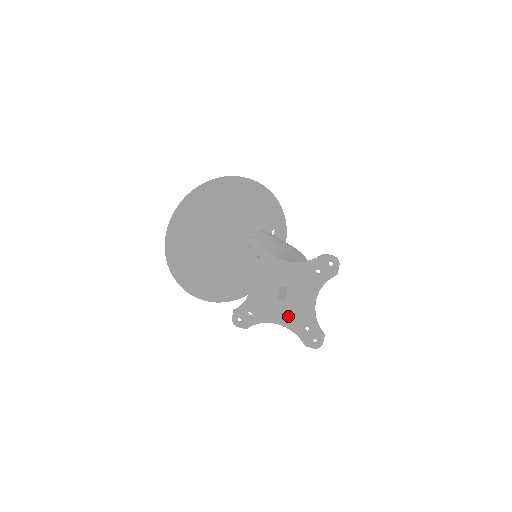
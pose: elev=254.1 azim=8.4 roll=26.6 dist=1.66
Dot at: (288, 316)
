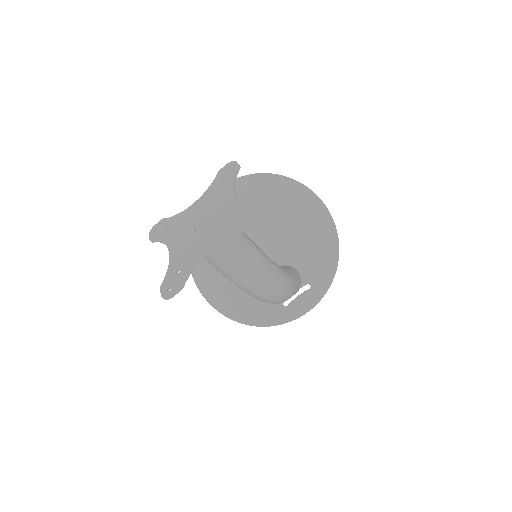
Dot at: (182, 248)
